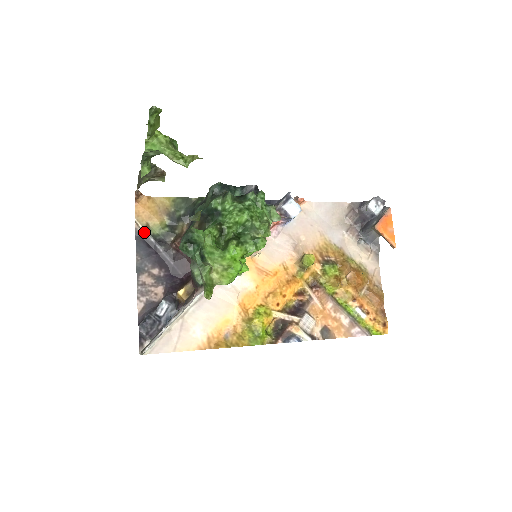
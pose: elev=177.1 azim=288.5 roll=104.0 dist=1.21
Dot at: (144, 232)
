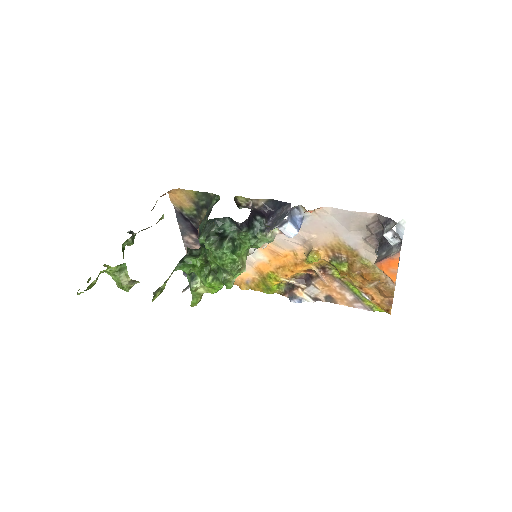
Dot at: (180, 211)
